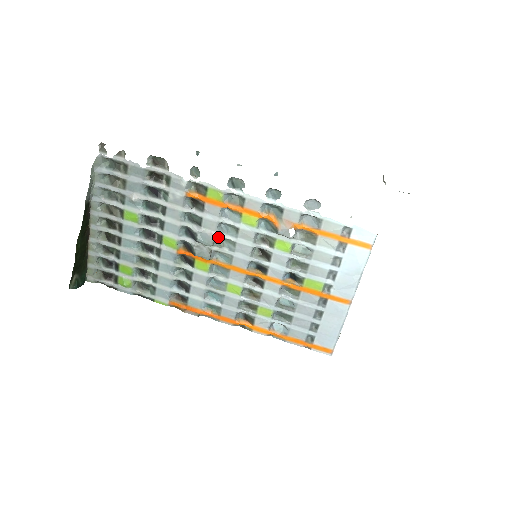
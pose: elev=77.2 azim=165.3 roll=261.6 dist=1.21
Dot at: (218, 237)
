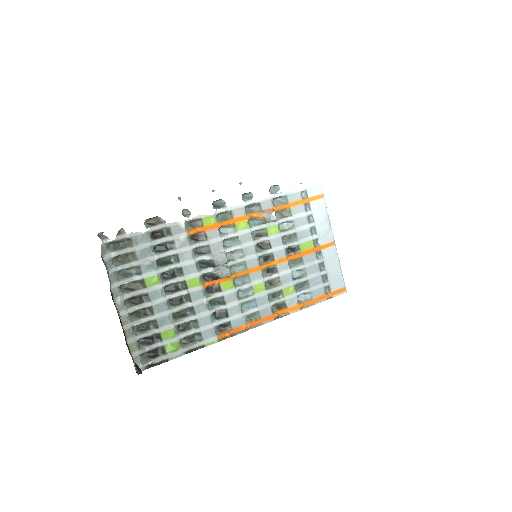
Dot at: occluded
